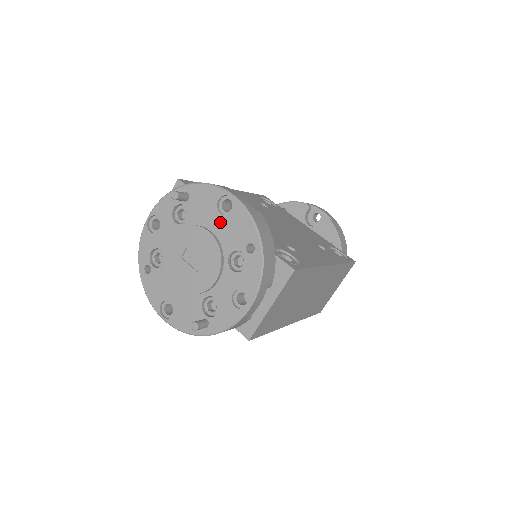
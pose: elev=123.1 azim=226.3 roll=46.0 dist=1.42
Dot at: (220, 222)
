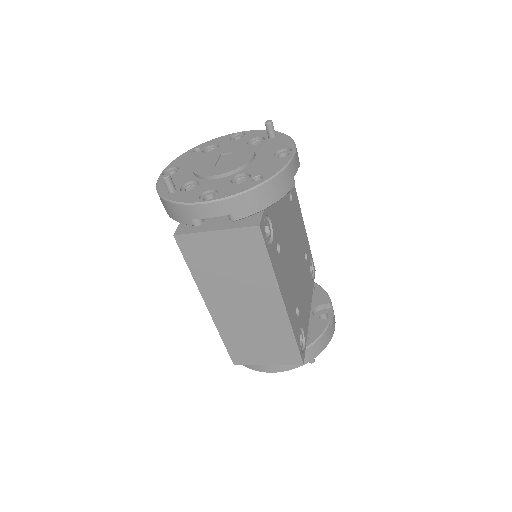
Dot at: (267, 157)
